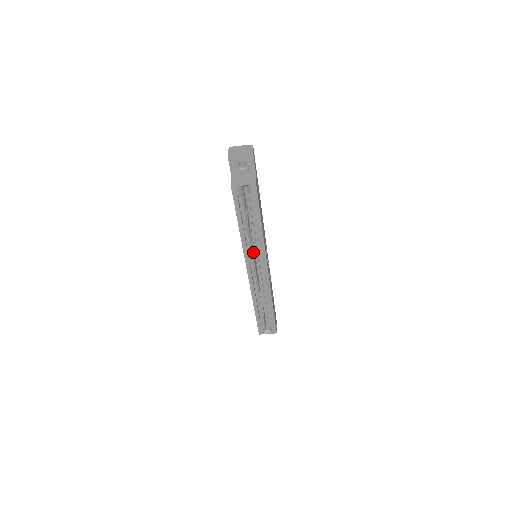
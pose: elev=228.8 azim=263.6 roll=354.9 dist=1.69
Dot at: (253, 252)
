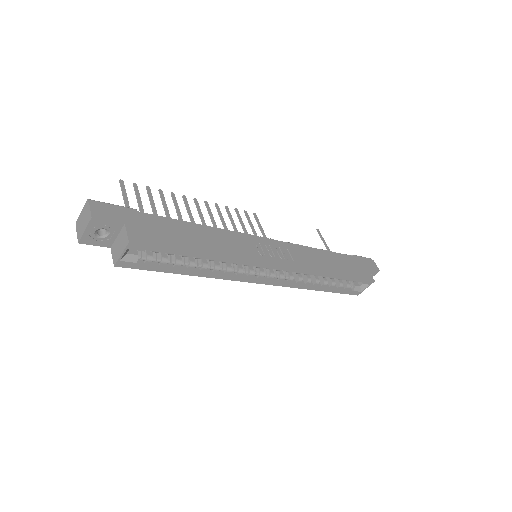
Dot at: occluded
